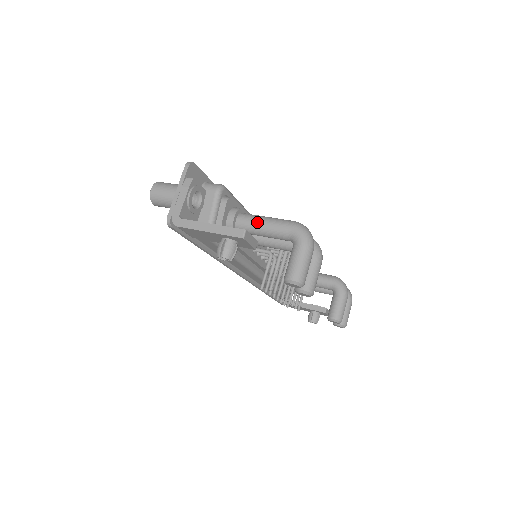
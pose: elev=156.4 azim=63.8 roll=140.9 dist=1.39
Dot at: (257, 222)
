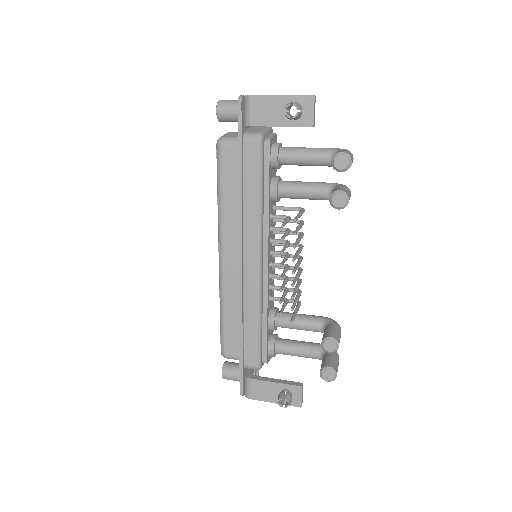
Dot at: (301, 147)
